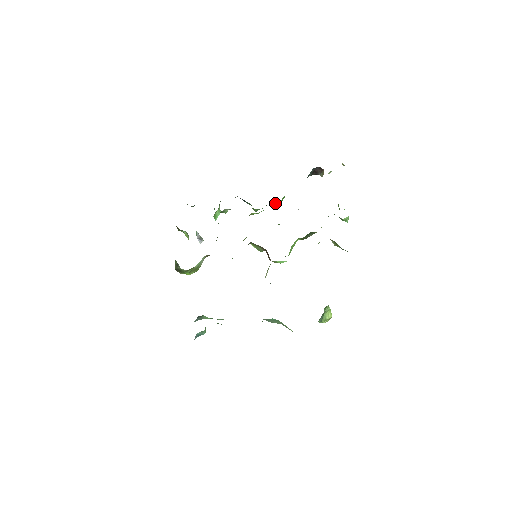
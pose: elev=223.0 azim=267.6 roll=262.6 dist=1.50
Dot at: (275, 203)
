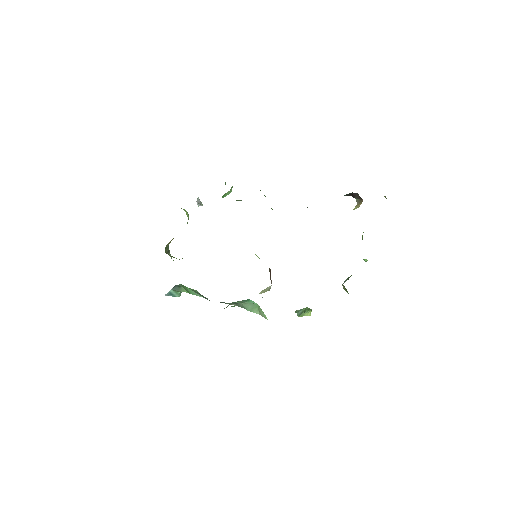
Dot at: occluded
